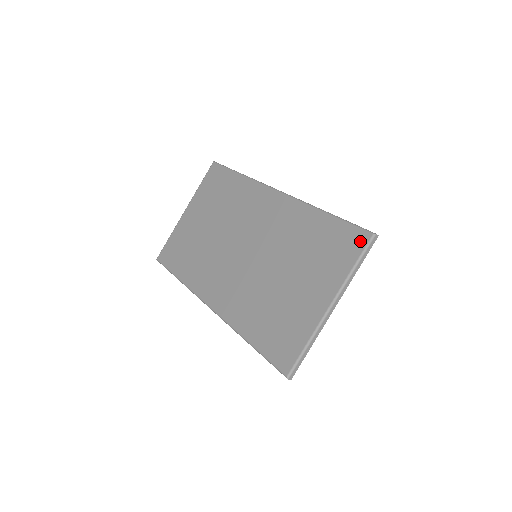
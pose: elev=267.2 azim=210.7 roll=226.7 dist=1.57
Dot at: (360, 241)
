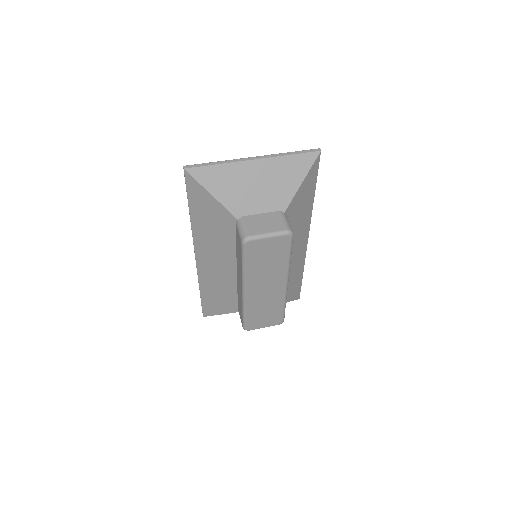
Dot at: occluded
